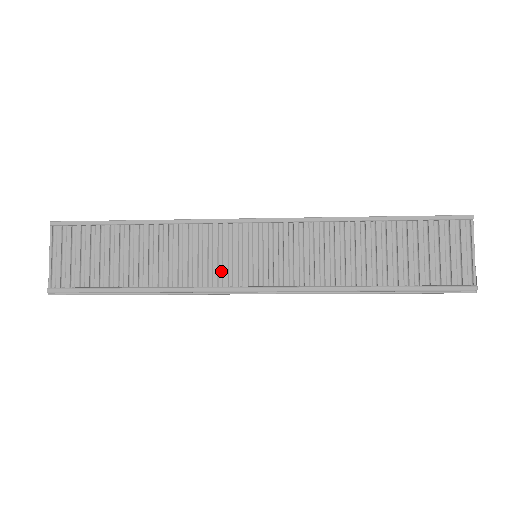
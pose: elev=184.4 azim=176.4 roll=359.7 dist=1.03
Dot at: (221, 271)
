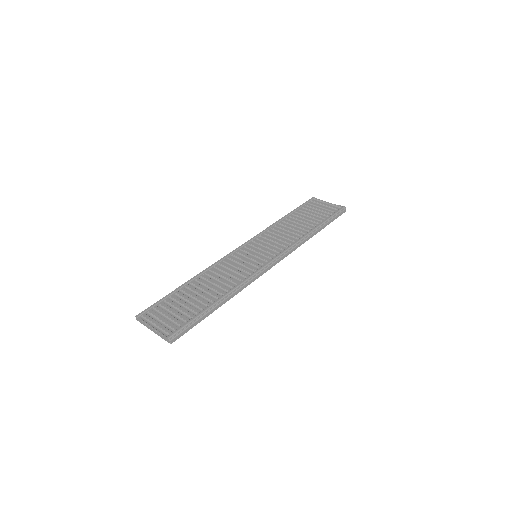
Dot at: (248, 269)
